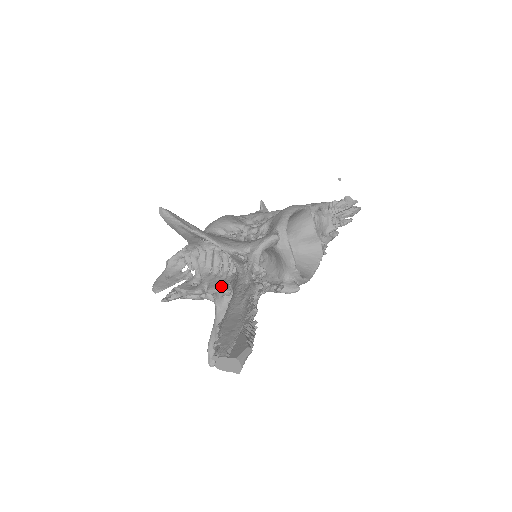
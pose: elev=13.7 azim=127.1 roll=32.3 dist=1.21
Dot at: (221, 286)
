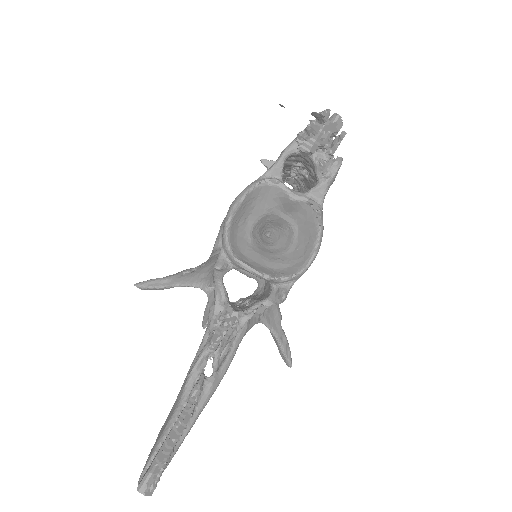
Dot at: occluded
